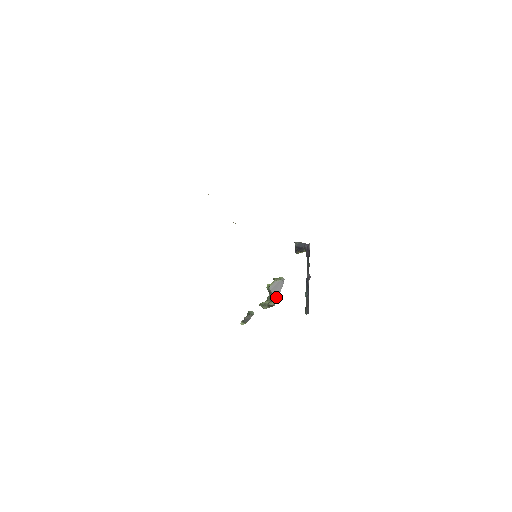
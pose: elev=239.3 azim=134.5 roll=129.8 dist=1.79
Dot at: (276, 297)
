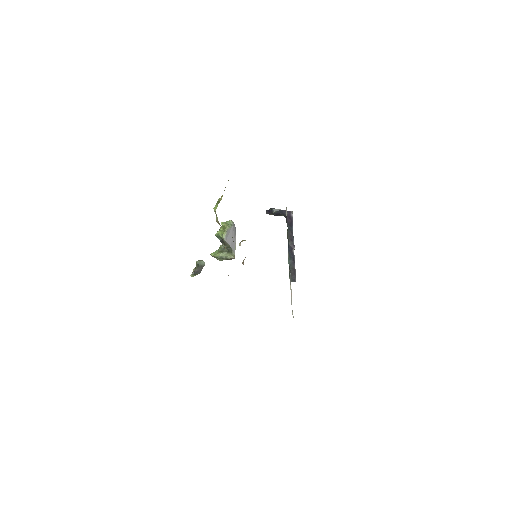
Dot at: (234, 248)
